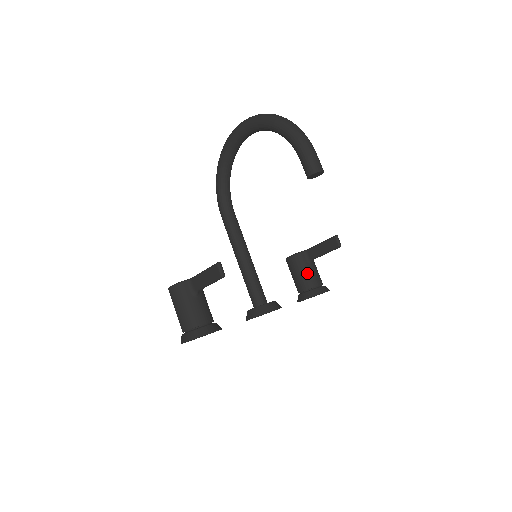
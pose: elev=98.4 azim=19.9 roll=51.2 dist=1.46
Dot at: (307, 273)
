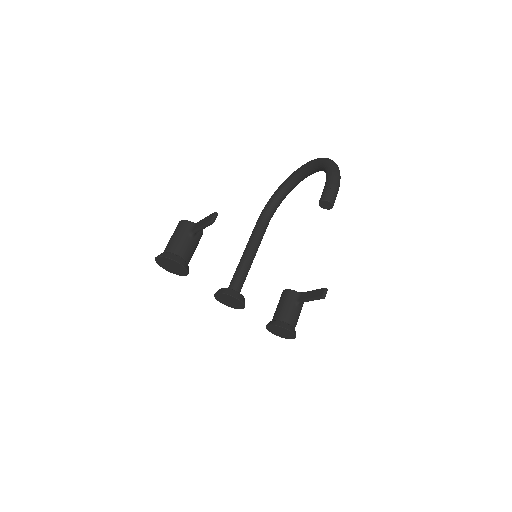
Dot at: (288, 308)
